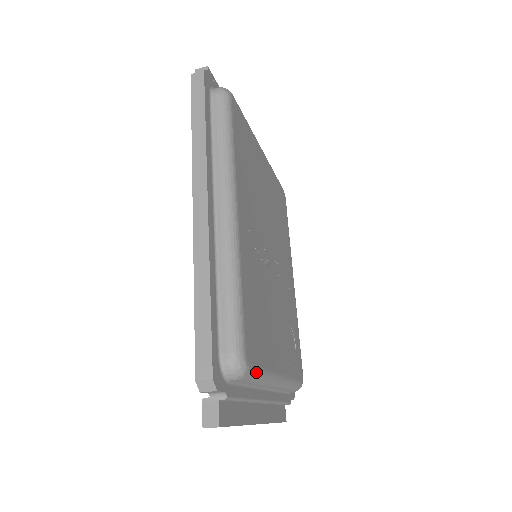
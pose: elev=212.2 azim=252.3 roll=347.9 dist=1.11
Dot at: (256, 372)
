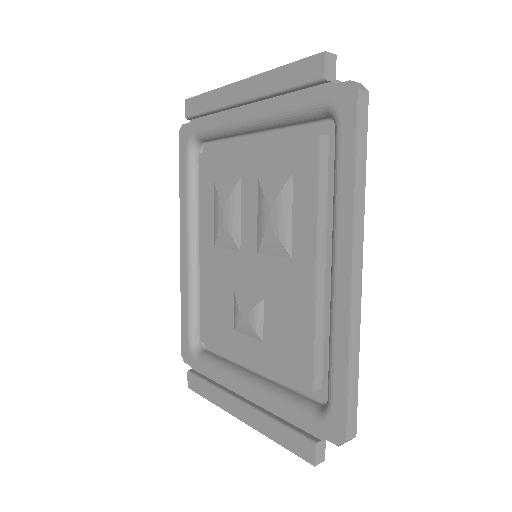
Dot at: occluded
